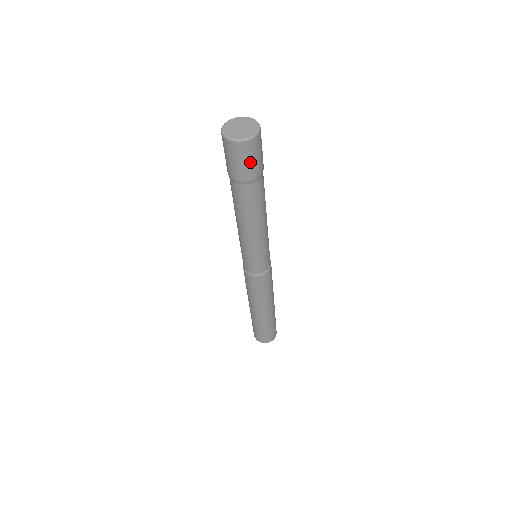
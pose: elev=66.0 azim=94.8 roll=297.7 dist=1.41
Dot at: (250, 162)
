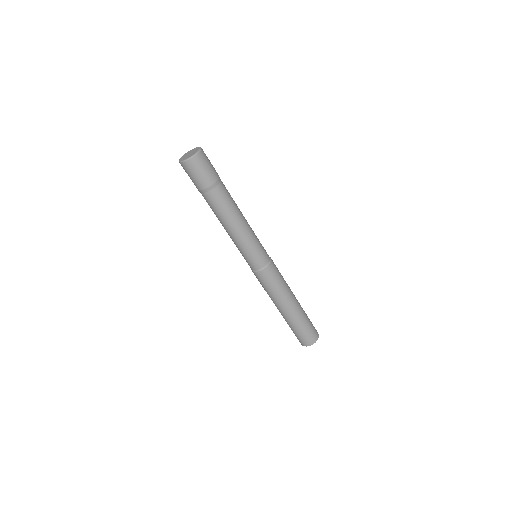
Dot at: (202, 173)
